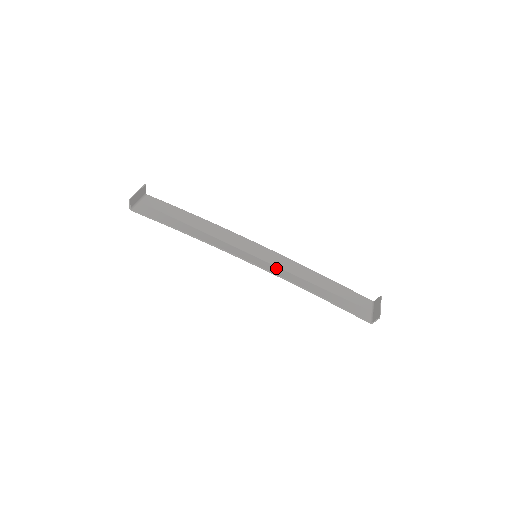
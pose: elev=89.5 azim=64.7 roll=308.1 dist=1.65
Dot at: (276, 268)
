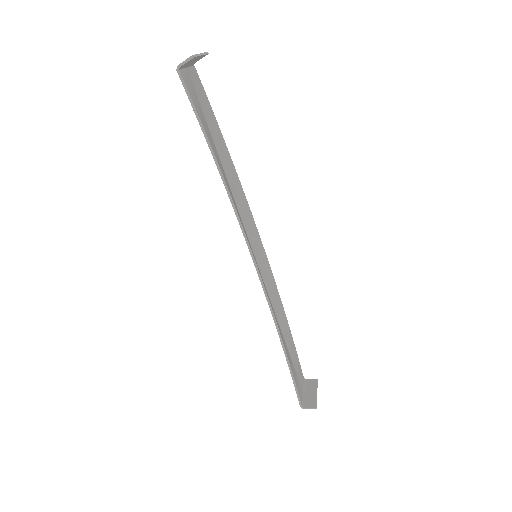
Dot at: (265, 286)
